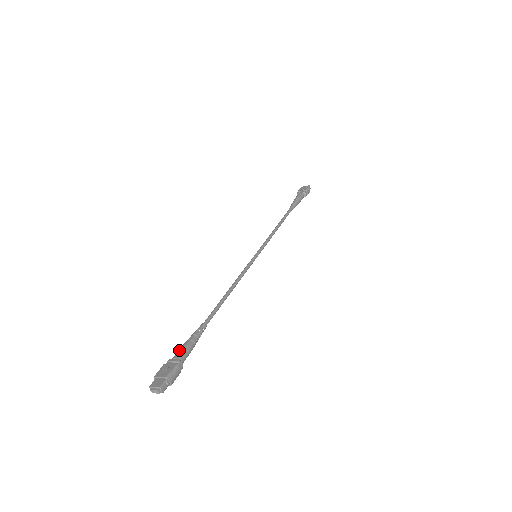
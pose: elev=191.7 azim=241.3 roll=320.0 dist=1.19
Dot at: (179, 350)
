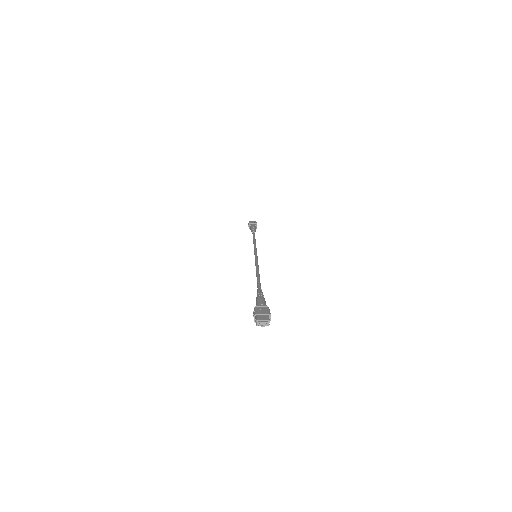
Dot at: (260, 300)
